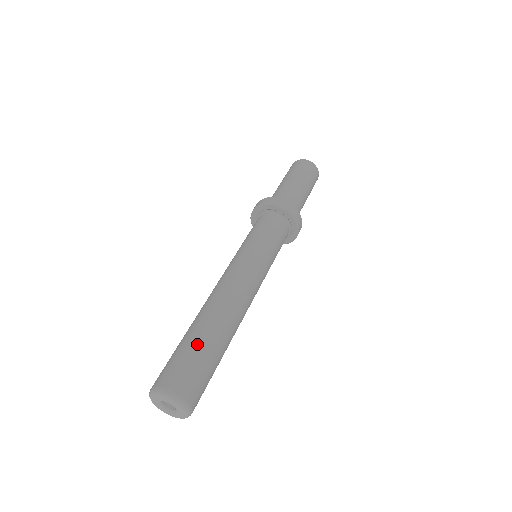
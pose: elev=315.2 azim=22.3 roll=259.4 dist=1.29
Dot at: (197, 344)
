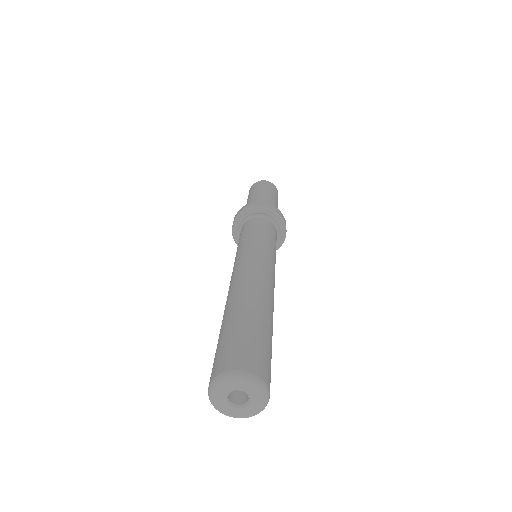
Dot at: (227, 328)
